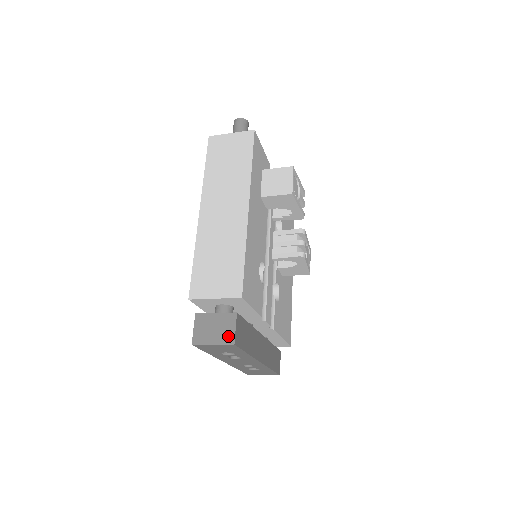
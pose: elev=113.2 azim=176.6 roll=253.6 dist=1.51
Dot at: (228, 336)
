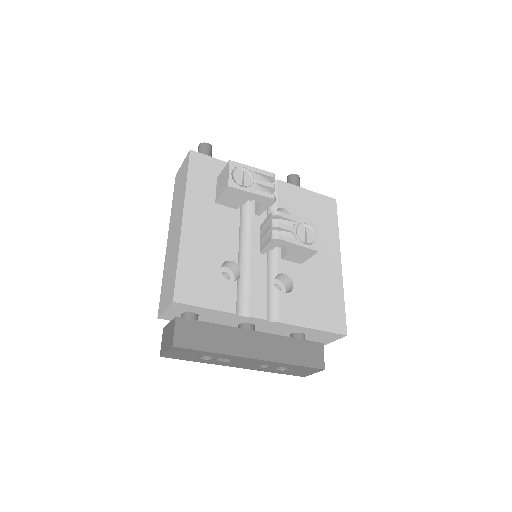
Dot at: (171, 340)
